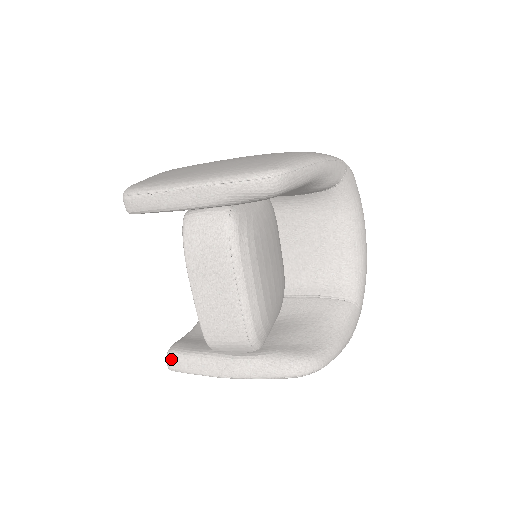
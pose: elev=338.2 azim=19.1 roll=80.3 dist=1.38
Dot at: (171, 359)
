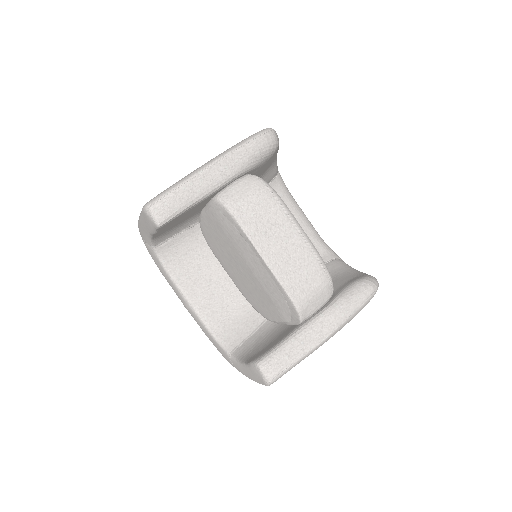
Dot at: (267, 365)
